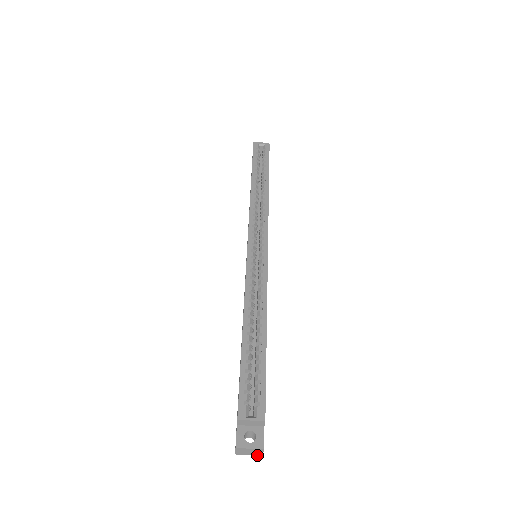
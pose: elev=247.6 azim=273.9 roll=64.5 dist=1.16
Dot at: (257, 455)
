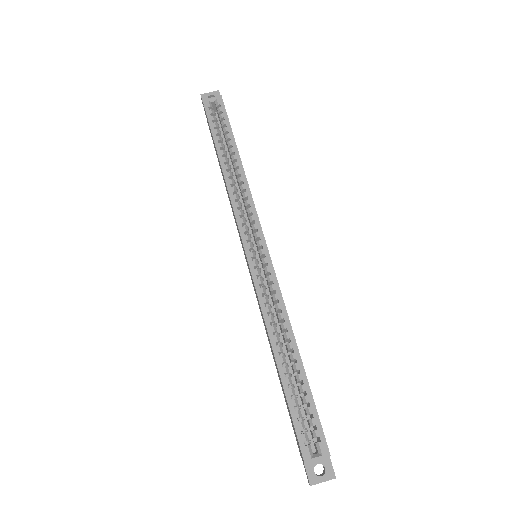
Dot at: occluded
